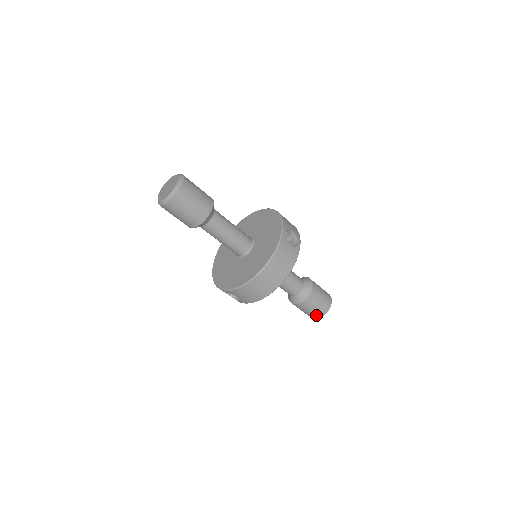
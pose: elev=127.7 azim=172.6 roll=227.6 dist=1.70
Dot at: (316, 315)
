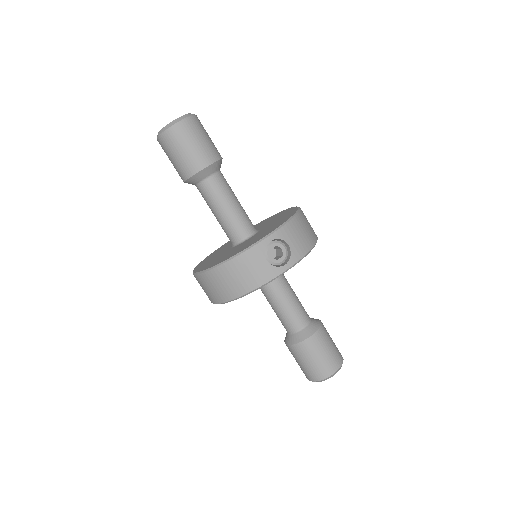
Dot at: (306, 374)
